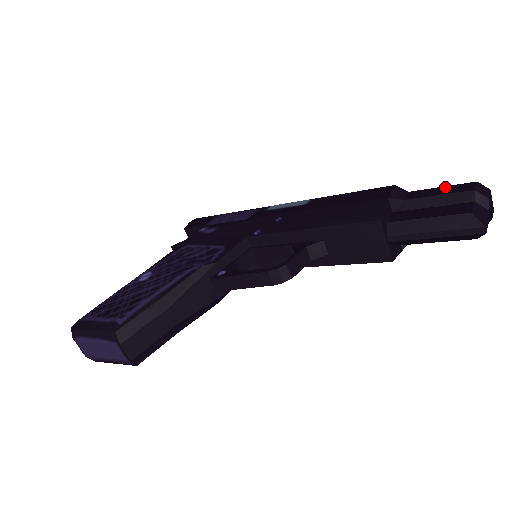
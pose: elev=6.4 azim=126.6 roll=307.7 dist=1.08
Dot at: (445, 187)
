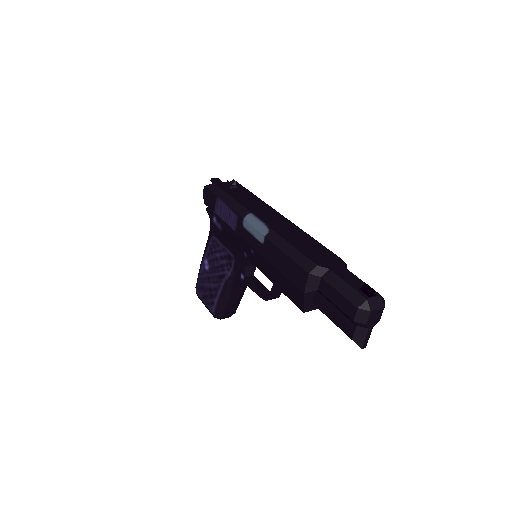
Dot at: (340, 296)
